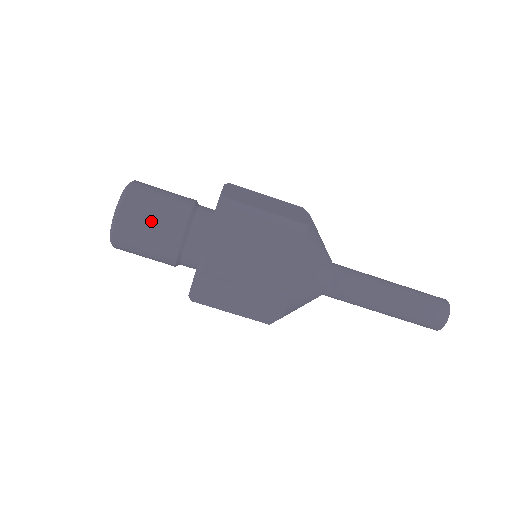
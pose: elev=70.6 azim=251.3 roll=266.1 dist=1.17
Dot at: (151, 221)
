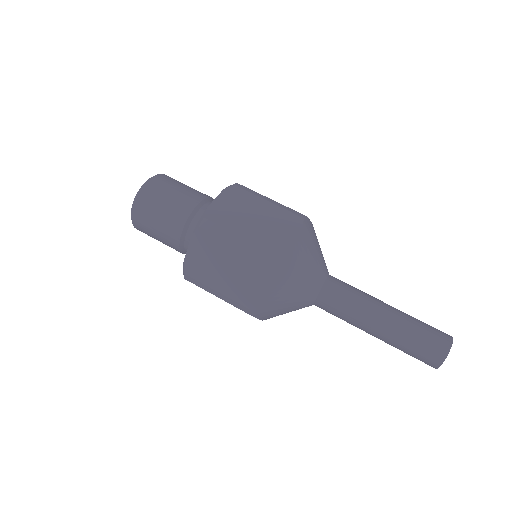
Dot at: occluded
